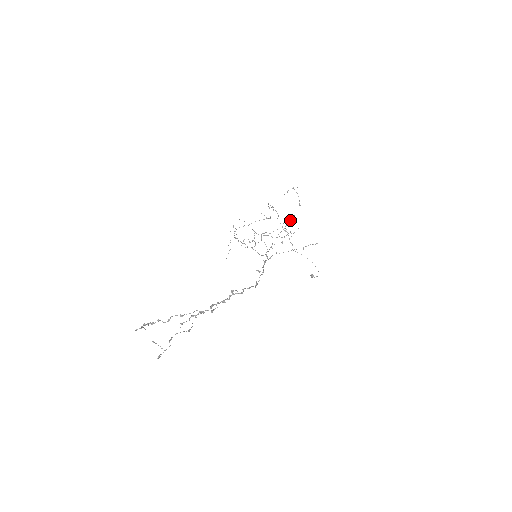
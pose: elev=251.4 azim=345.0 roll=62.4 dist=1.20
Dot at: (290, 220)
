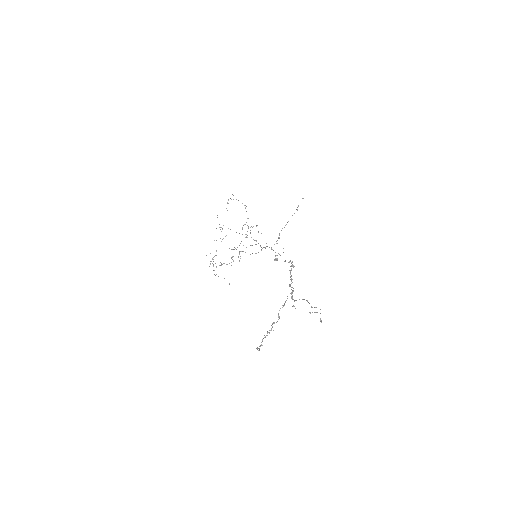
Dot at: occluded
